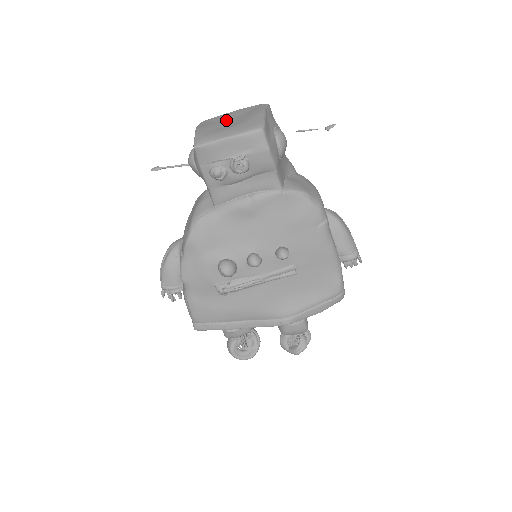
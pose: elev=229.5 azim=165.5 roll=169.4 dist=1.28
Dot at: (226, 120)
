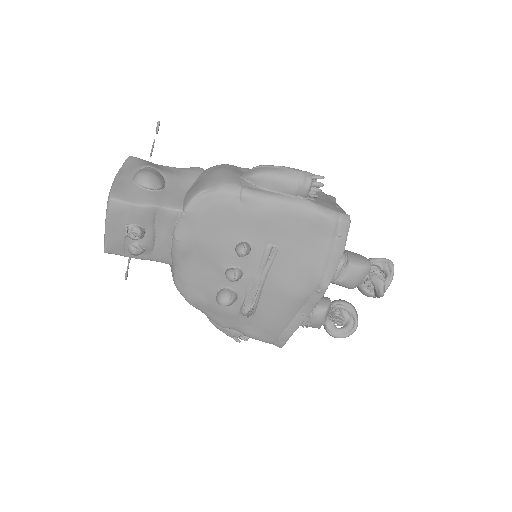
Dot at: occluded
